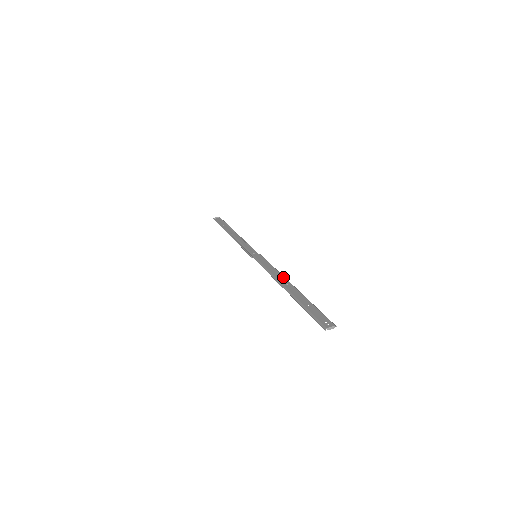
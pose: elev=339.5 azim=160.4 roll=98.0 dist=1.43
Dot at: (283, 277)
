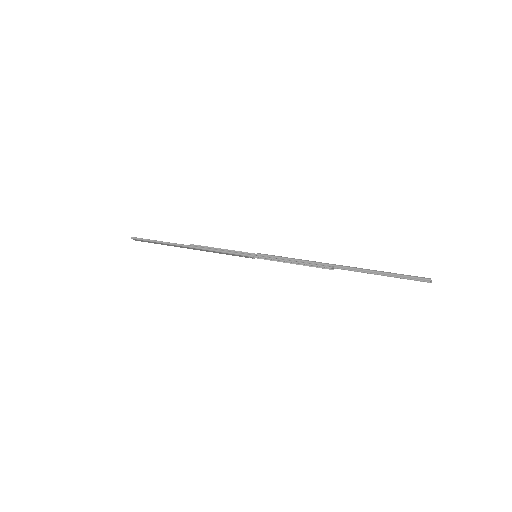
Dot at: occluded
